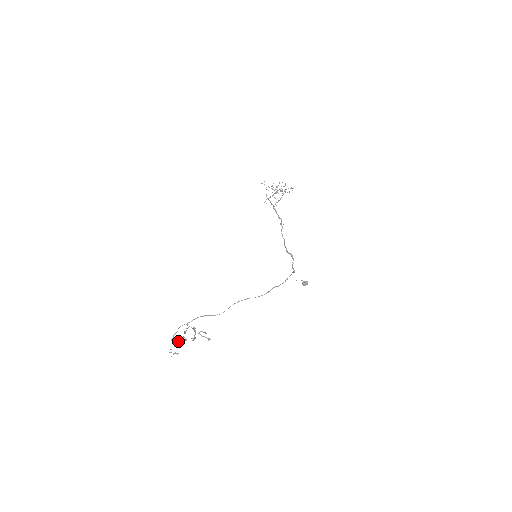
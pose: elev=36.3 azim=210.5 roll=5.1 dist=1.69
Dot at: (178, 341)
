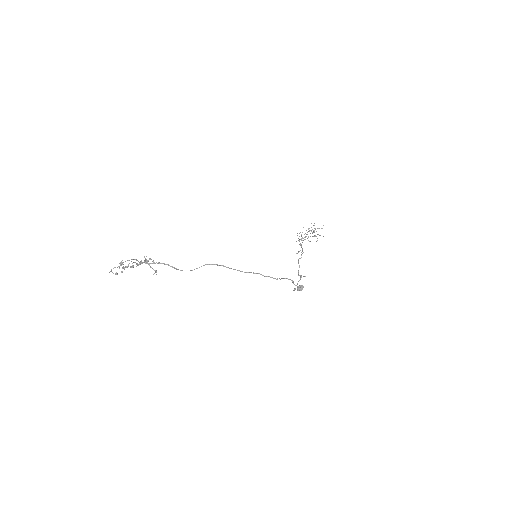
Dot at: occluded
